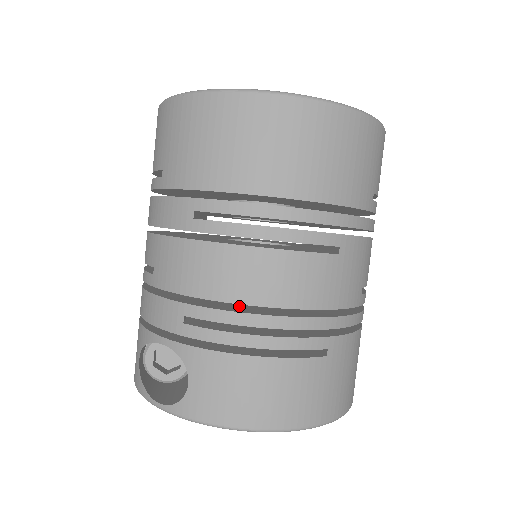
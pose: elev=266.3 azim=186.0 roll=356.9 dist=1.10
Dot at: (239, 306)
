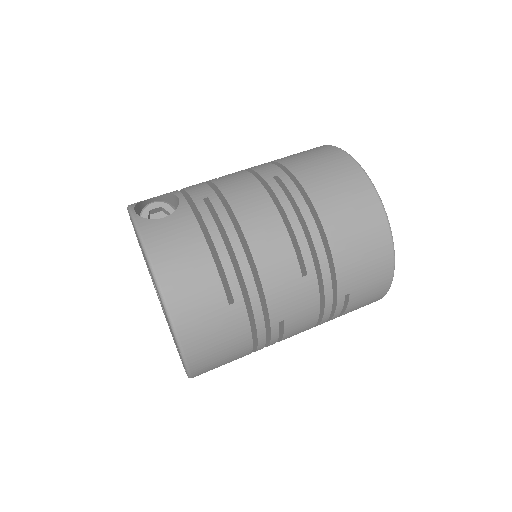
Dot at: occluded
